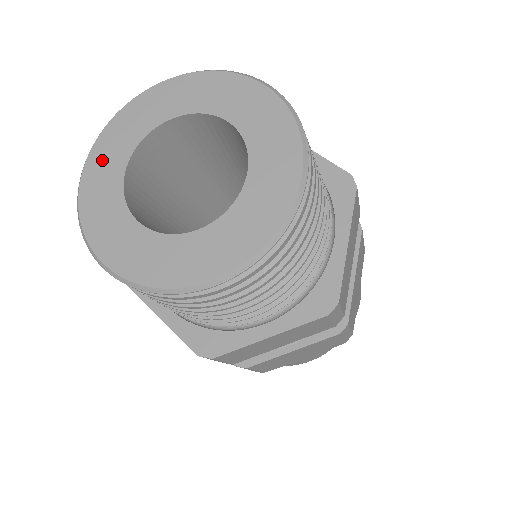
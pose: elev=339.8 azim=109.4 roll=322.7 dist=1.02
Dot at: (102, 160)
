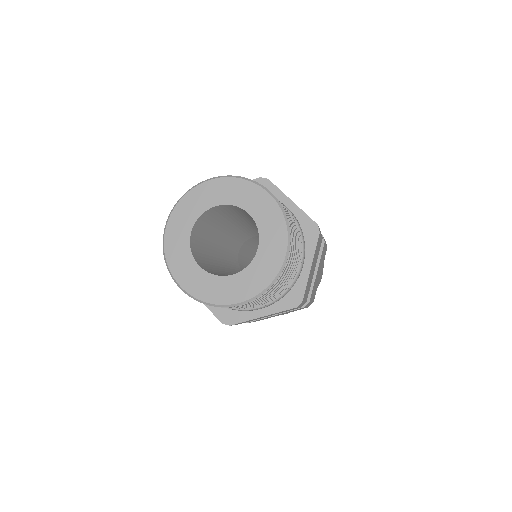
Dot at: (215, 189)
